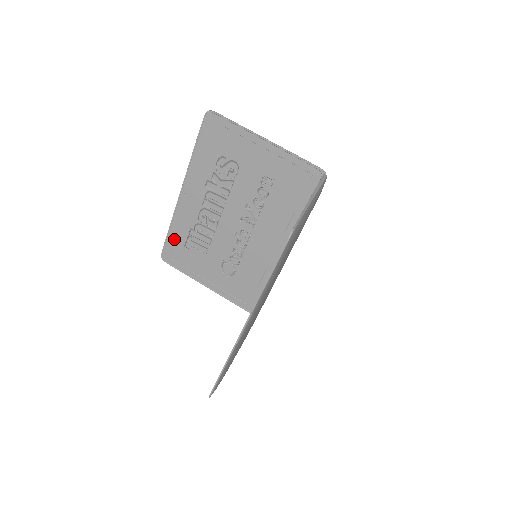
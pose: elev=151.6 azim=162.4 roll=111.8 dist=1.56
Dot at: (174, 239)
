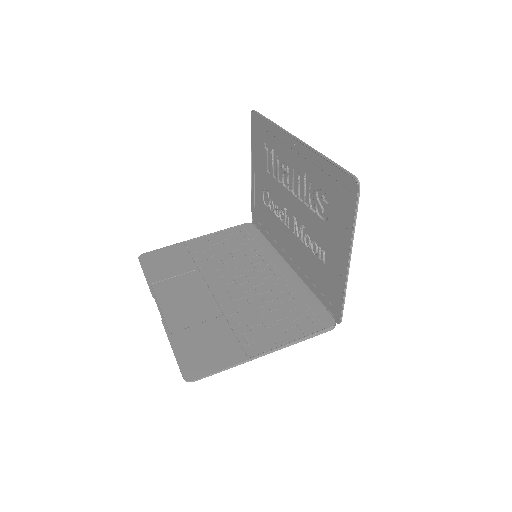
Dot at: (265, 128)
